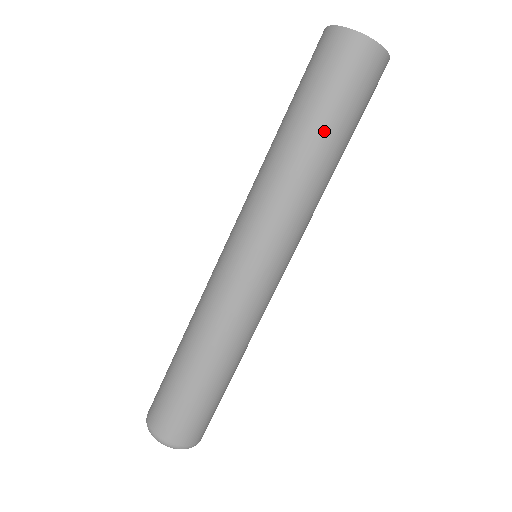
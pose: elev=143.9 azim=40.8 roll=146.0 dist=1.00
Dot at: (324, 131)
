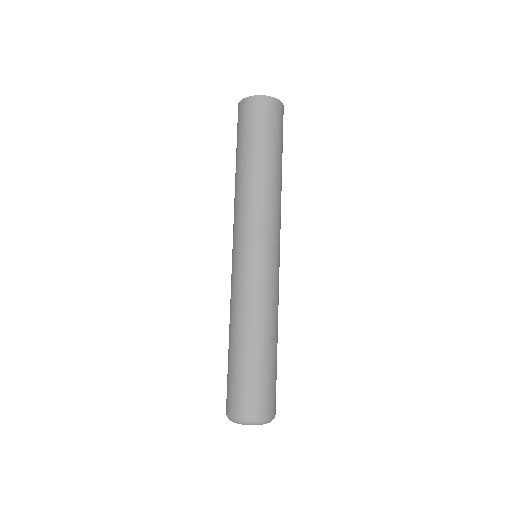
Dot at: (277, 158)
